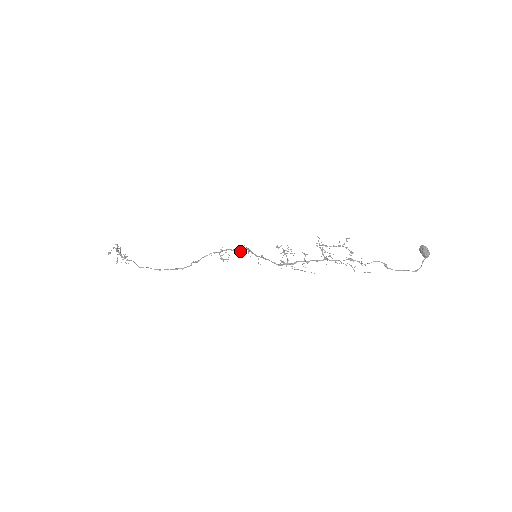
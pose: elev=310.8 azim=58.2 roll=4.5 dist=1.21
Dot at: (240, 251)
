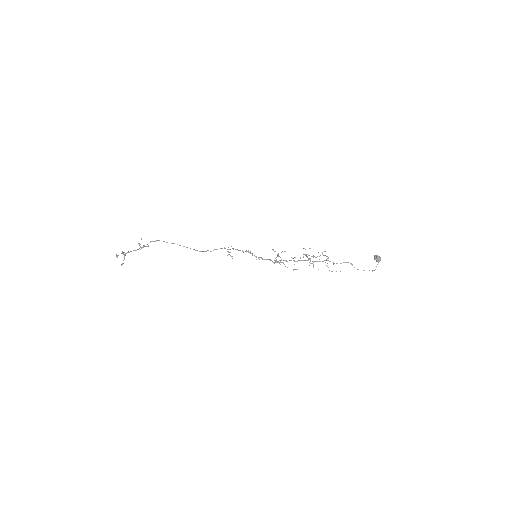
Dot at: (243, 252)
